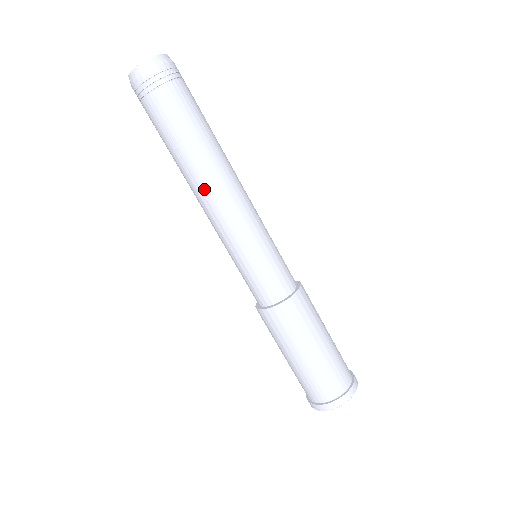
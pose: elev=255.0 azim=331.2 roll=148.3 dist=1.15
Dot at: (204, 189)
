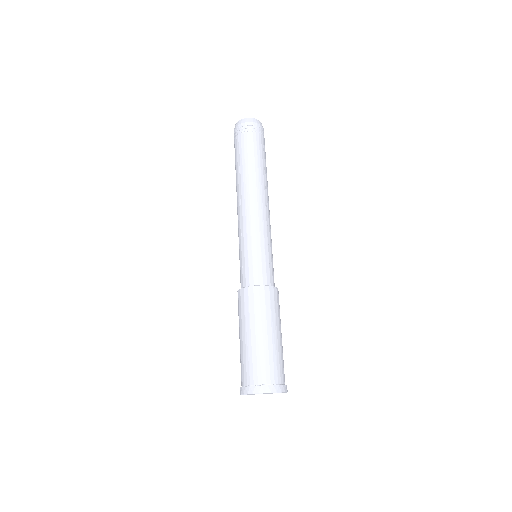
Dot at: (237, 198)
